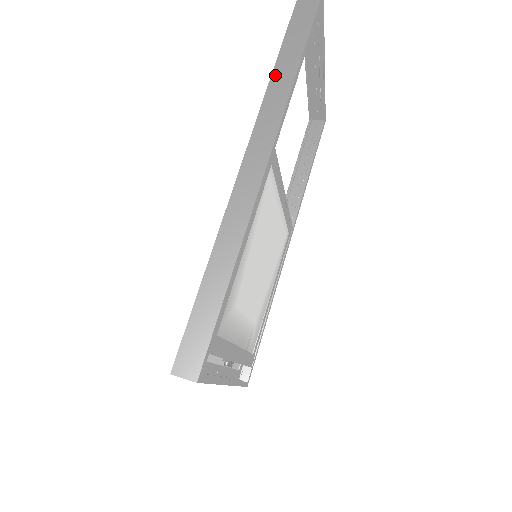
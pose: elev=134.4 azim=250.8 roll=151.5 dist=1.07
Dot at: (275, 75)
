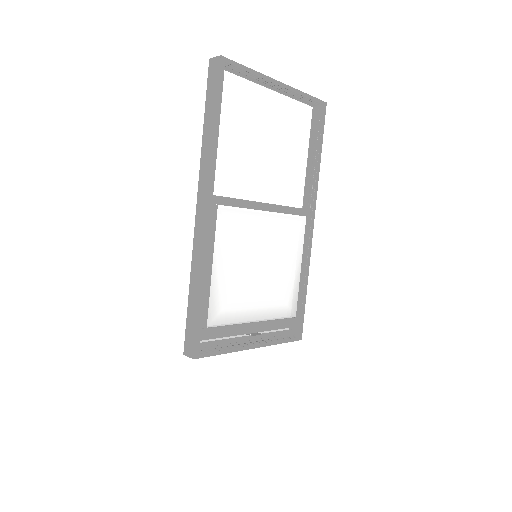
Dot at: (203, 141)
